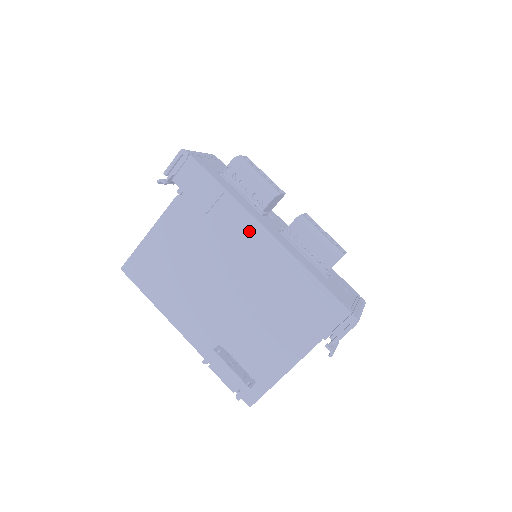
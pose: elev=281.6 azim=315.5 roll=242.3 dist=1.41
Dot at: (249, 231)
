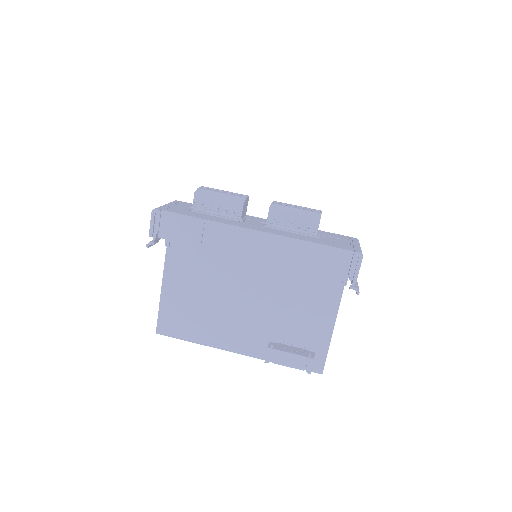
Dot at: (241, 239)
